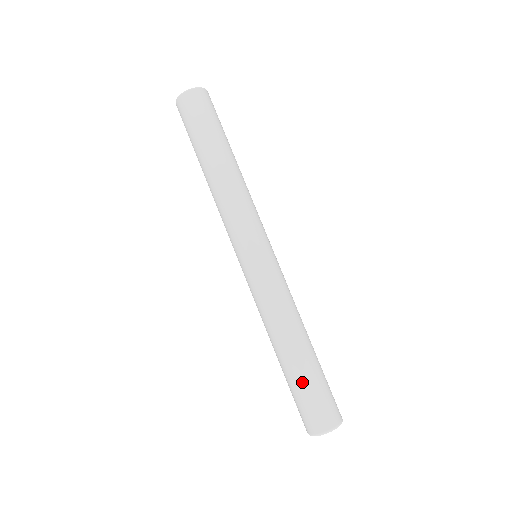
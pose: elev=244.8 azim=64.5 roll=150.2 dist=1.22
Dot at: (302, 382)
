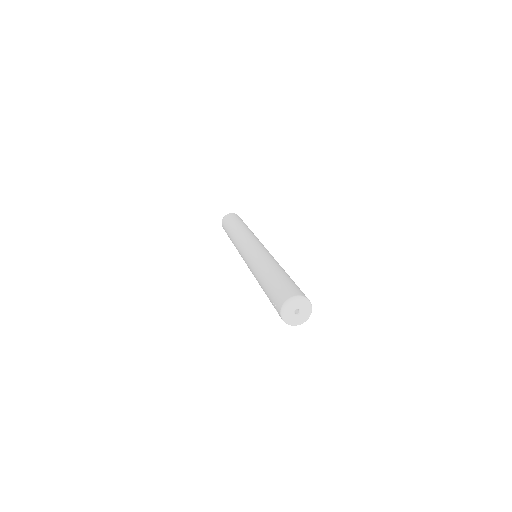
Dot at: (280, 279)
